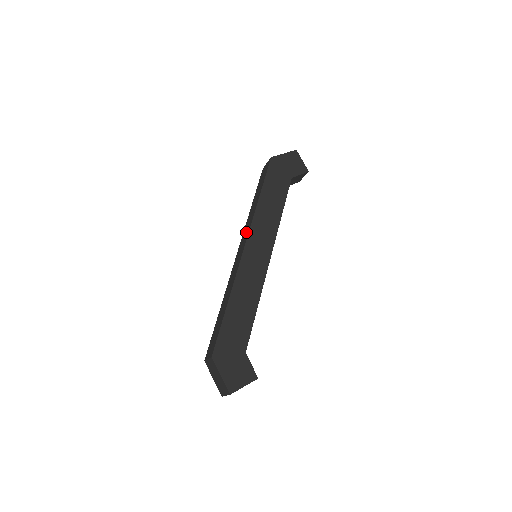
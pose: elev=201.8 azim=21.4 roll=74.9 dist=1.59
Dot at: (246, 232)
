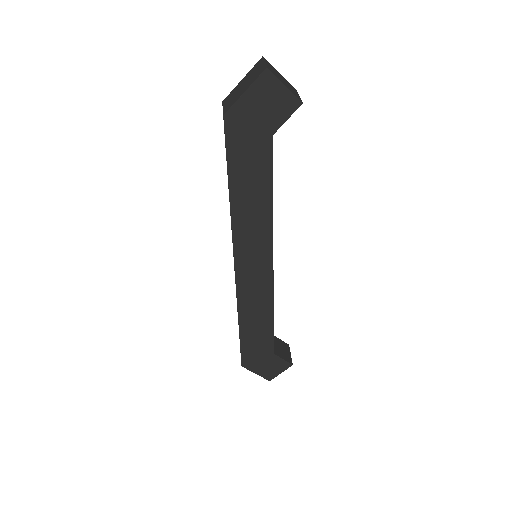
Dot at: occluded
